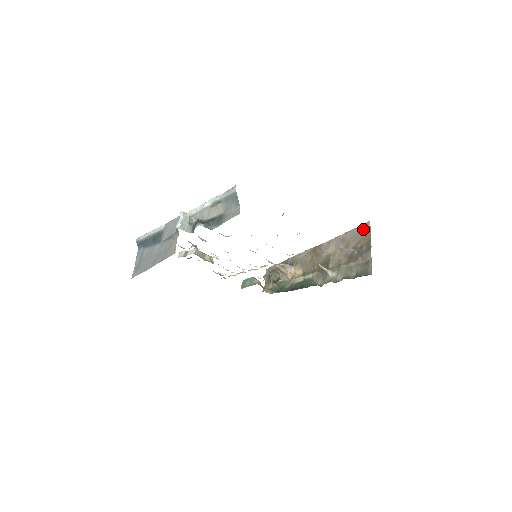
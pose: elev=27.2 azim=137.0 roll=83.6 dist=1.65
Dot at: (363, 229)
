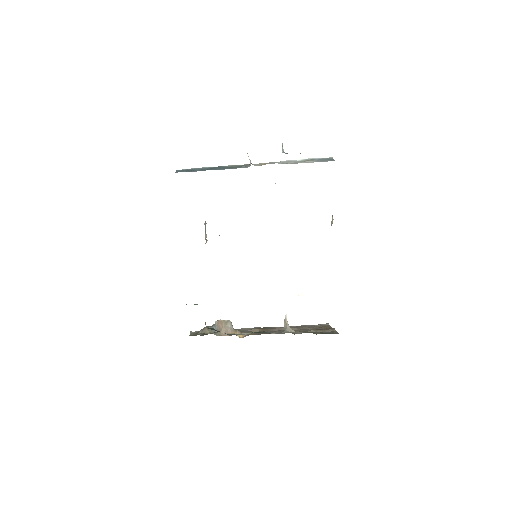
Dot at: (322, 325)
